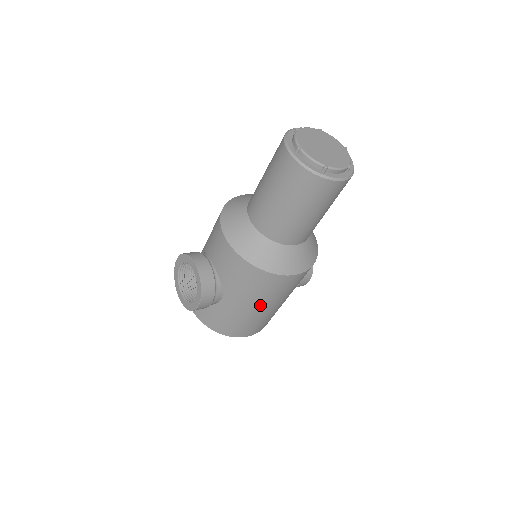
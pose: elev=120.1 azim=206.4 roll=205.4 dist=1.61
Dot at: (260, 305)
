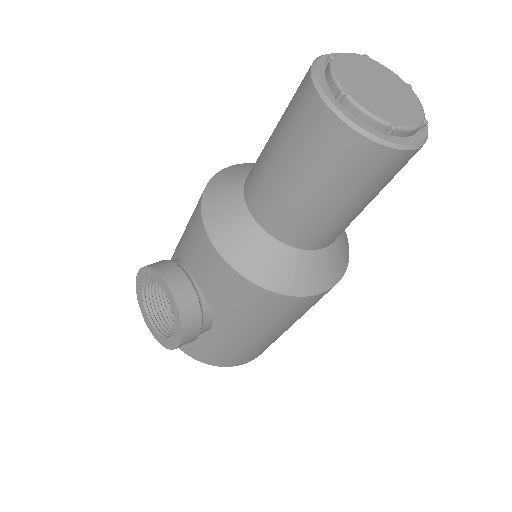
Dot at: (269, 332)
